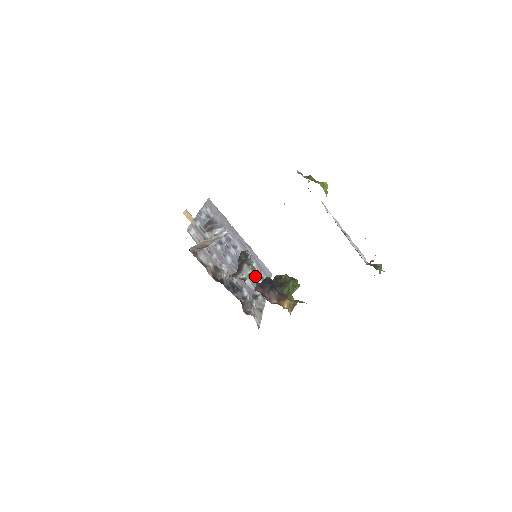
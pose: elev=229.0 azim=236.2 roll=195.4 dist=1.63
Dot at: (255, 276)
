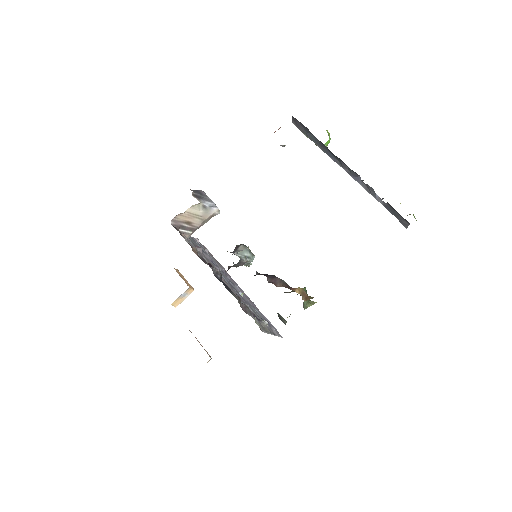
Dot at: (258, 316)
